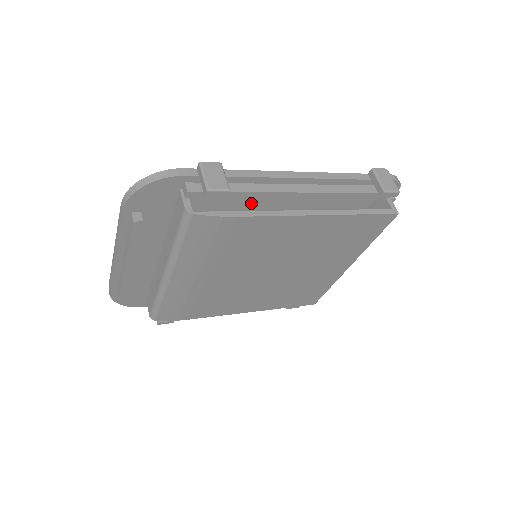
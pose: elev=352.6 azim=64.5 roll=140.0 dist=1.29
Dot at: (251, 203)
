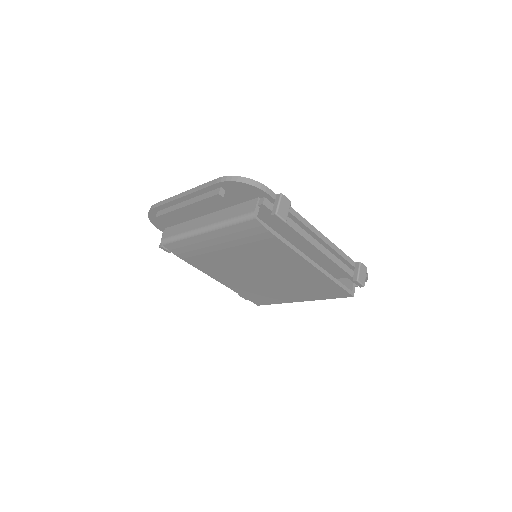
Dot at: (284, 230)
